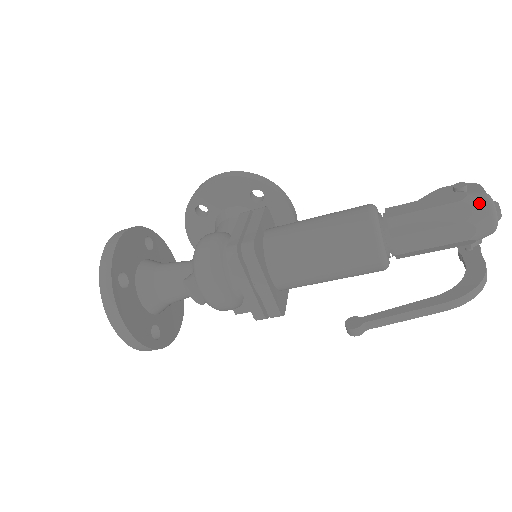
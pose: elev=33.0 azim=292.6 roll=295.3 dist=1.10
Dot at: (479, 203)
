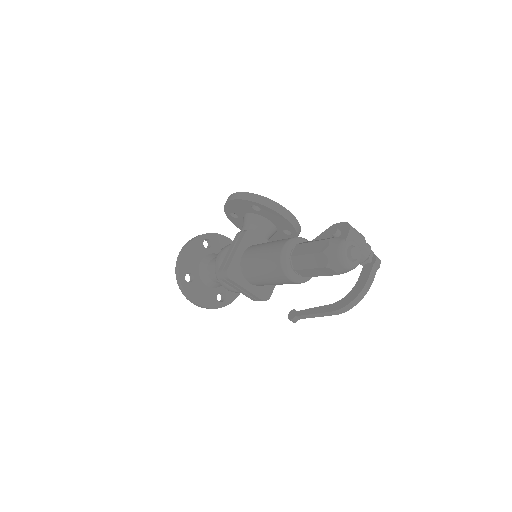
Dot at: (332, 255)
